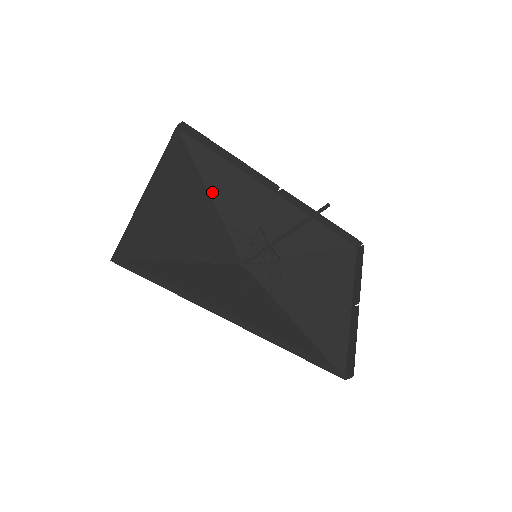
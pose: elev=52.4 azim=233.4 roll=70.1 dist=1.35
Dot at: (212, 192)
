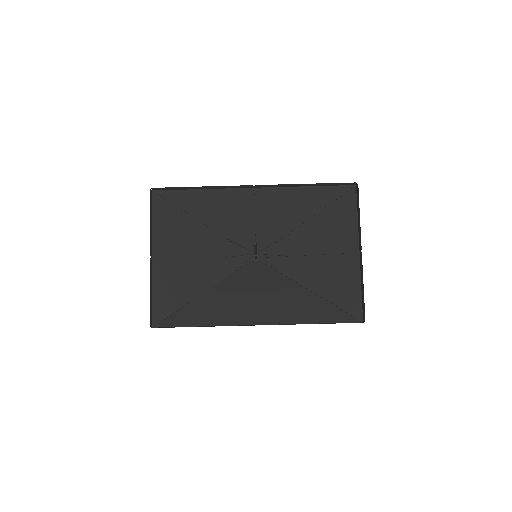
Dot at: (204, 220)
